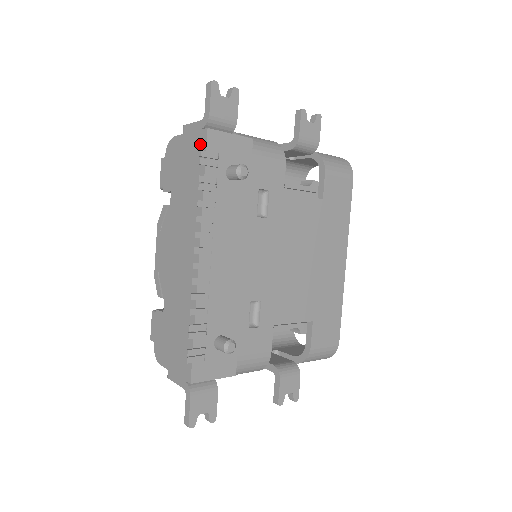
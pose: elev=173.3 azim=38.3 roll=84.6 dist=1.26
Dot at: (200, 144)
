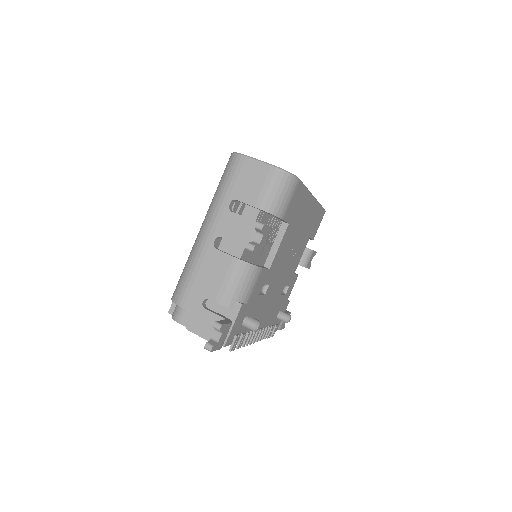
Dot at: occluded
